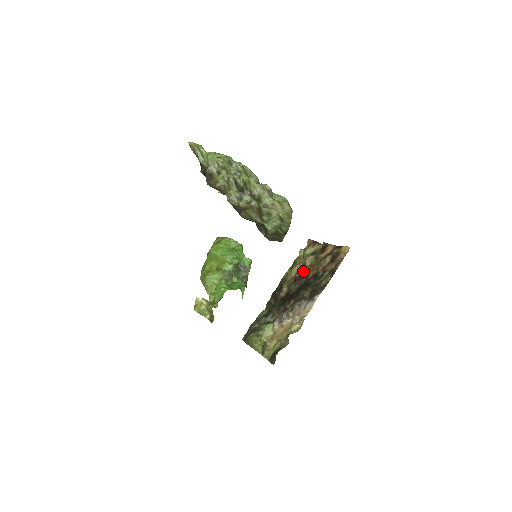
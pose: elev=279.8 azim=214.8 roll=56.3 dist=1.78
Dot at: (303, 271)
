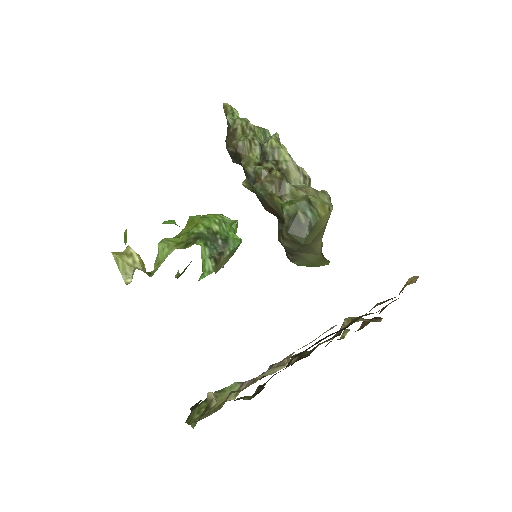
Dot at: occluded
